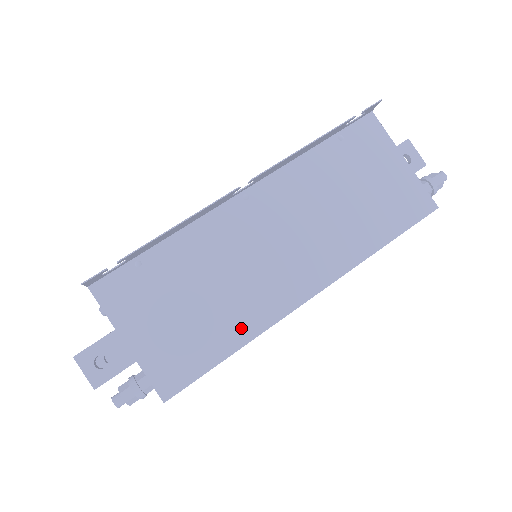
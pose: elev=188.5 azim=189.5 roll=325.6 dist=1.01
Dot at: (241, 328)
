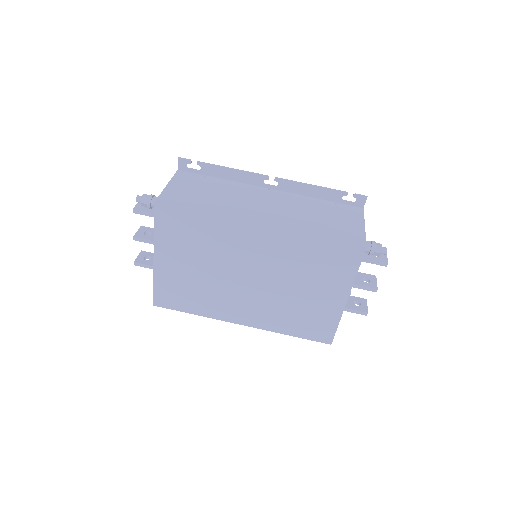
Dot at: (215, 210)
